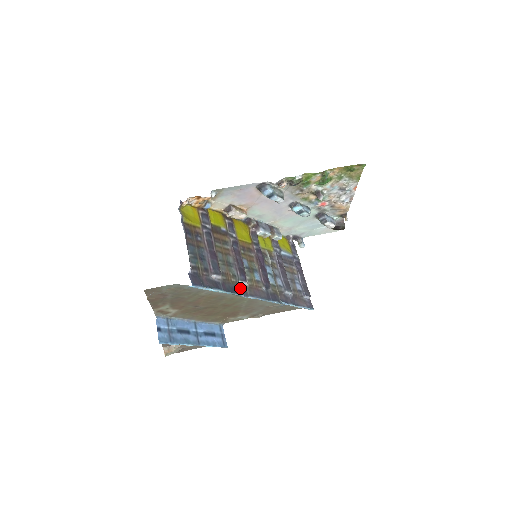
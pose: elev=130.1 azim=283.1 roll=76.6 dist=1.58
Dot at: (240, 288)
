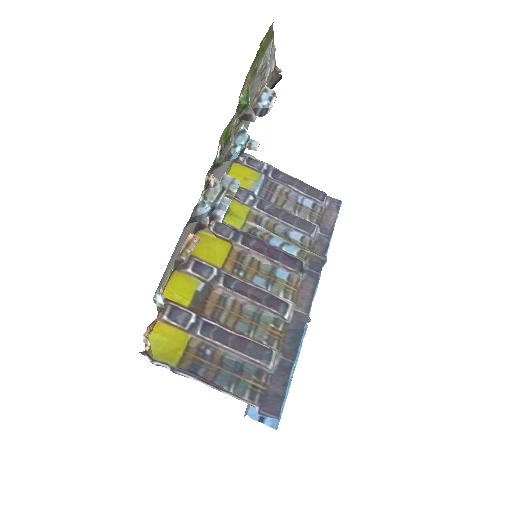
Dot at: (294, 322)
